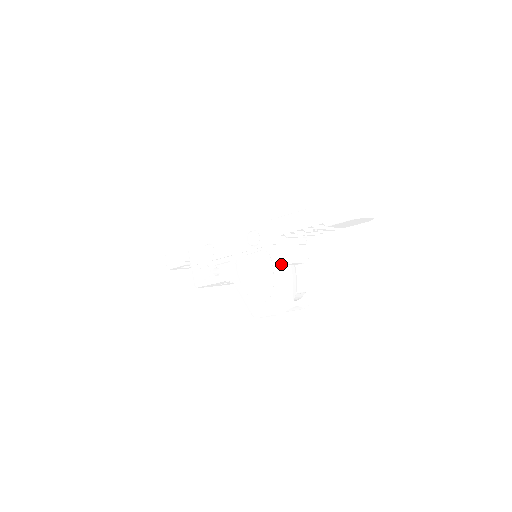
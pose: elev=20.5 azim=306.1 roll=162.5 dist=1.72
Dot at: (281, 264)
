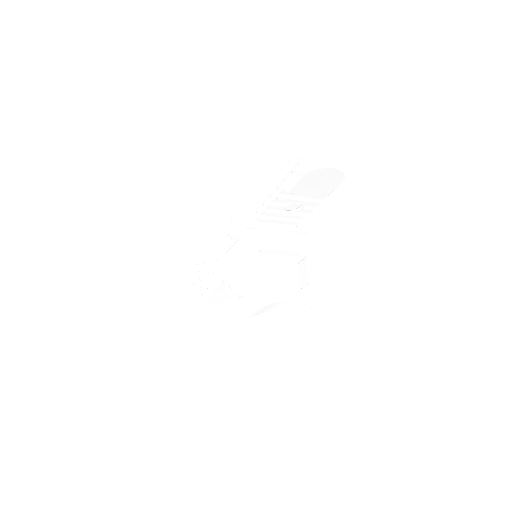
Dot at: (257, 249)
